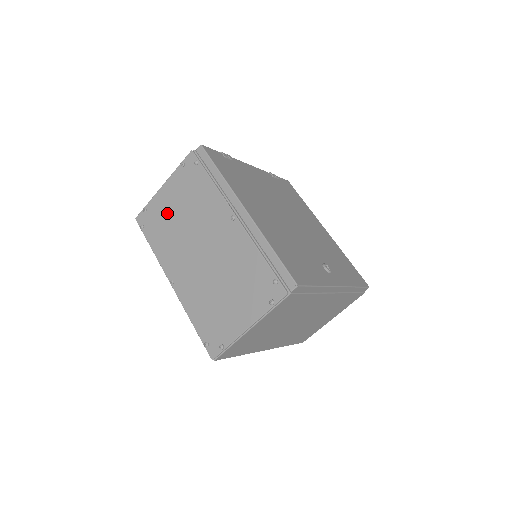
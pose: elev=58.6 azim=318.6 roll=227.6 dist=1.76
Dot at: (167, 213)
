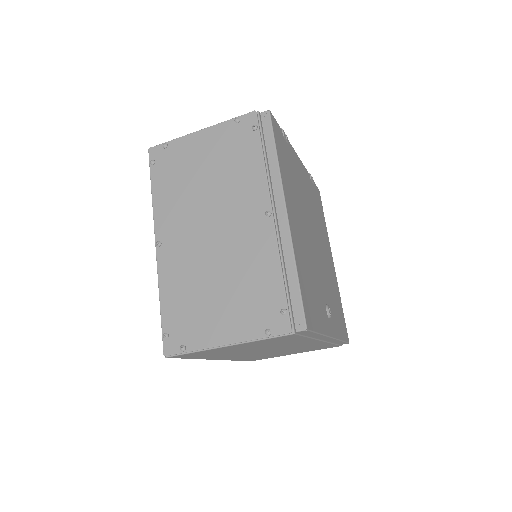
Dot at: (191, 164)
